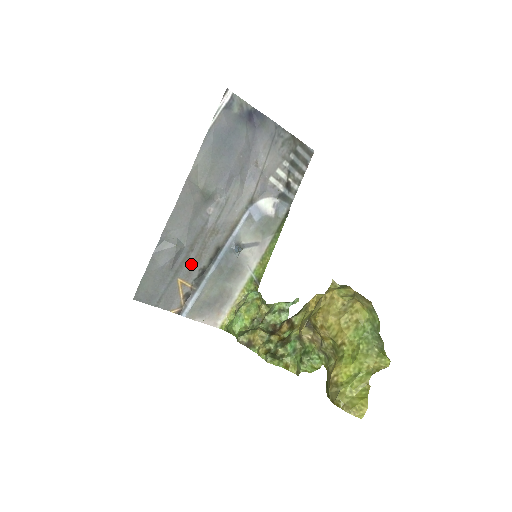
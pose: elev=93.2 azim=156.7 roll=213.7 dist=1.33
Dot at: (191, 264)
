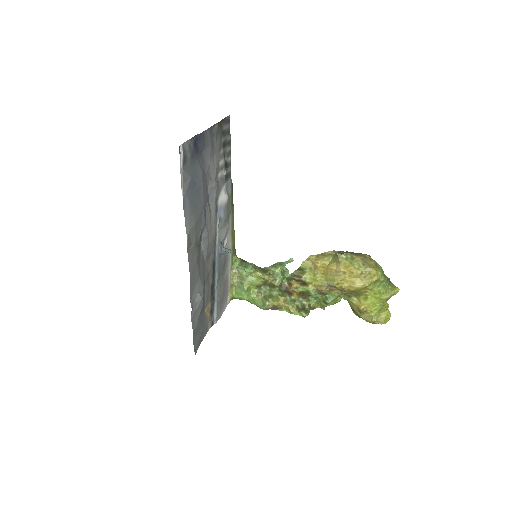
Dot at: (206, 293)
